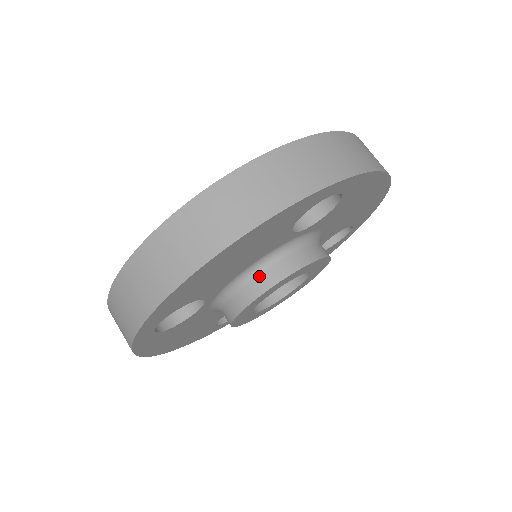
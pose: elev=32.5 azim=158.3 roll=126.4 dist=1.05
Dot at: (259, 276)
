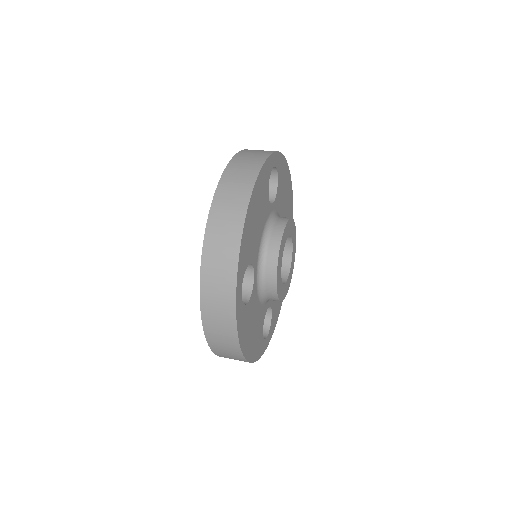
Dot at: (271, 237)
